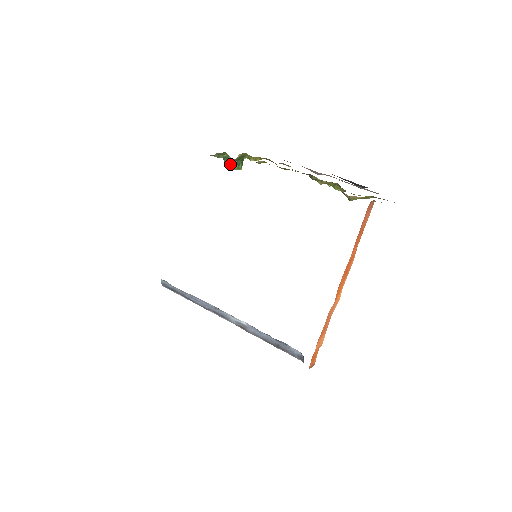
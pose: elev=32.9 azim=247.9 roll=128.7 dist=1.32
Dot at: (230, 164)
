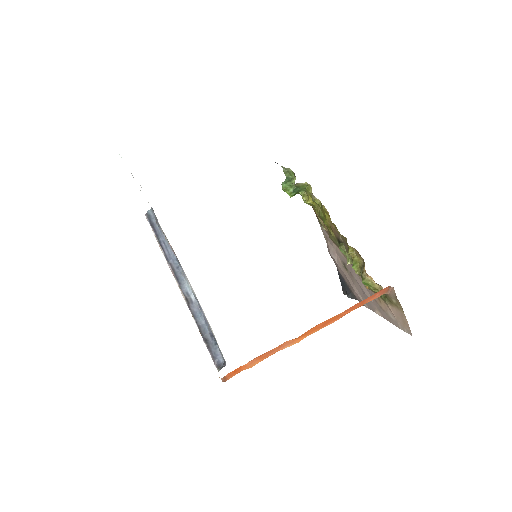
Dot at: (289, 185)
